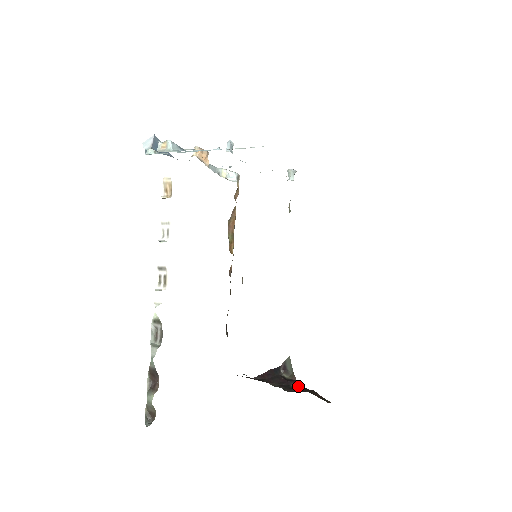
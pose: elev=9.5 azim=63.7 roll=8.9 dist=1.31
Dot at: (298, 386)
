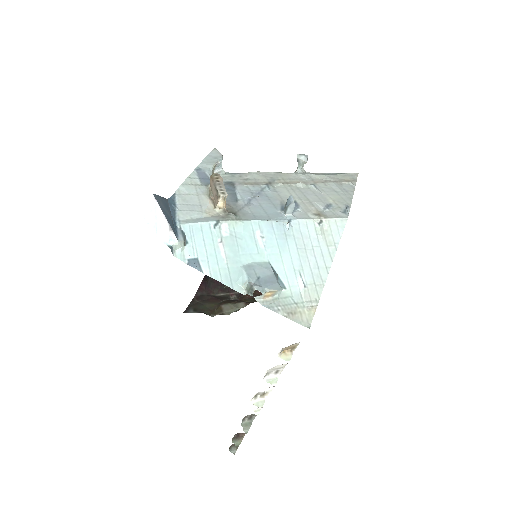
Dot at: occluded
